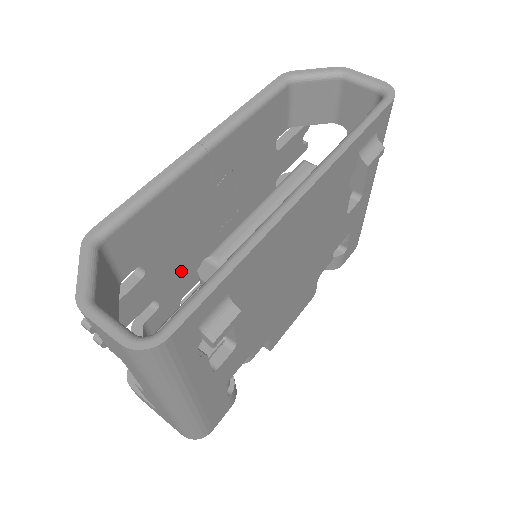
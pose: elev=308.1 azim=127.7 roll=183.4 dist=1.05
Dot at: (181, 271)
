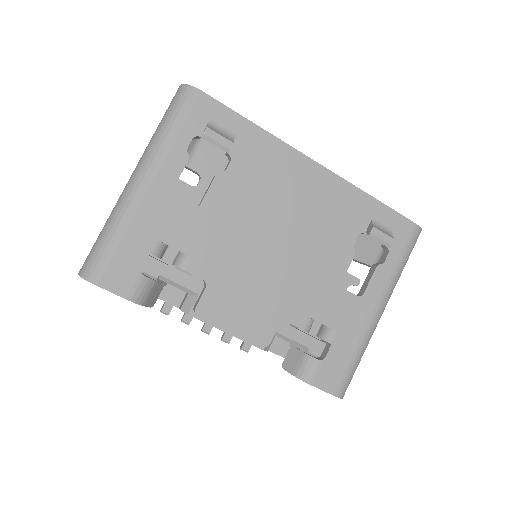
Dot at: occluded
